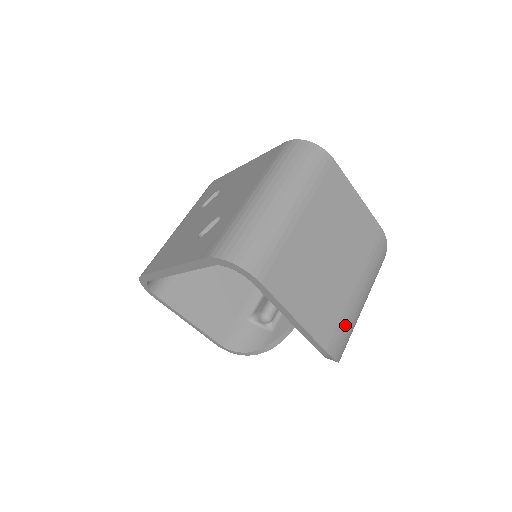
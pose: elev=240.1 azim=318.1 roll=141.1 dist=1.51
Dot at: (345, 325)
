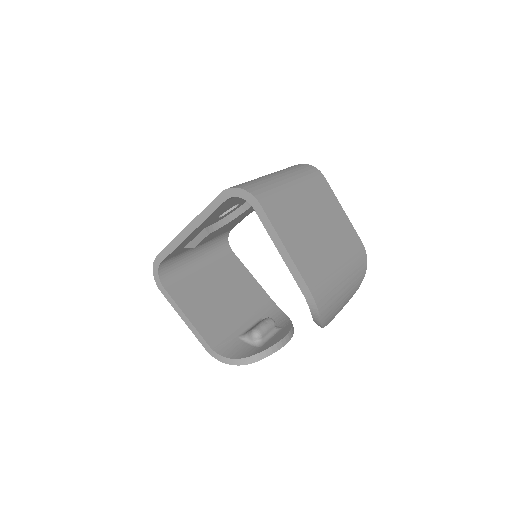
Dot at: (327, 284)
